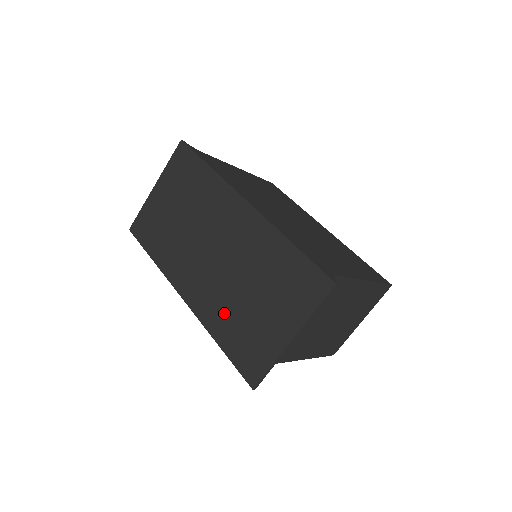
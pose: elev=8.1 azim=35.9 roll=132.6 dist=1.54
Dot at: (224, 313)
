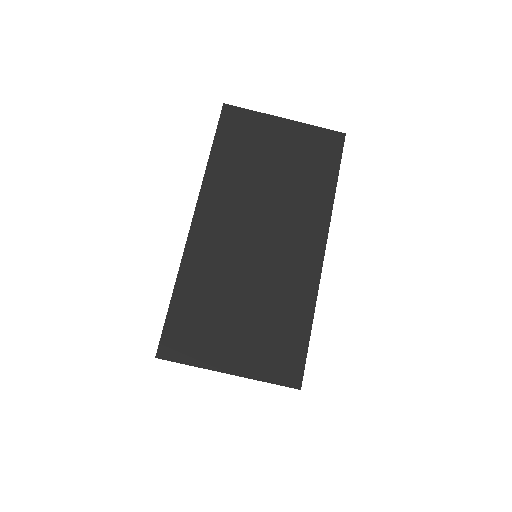
Dot at: (208, 282)
